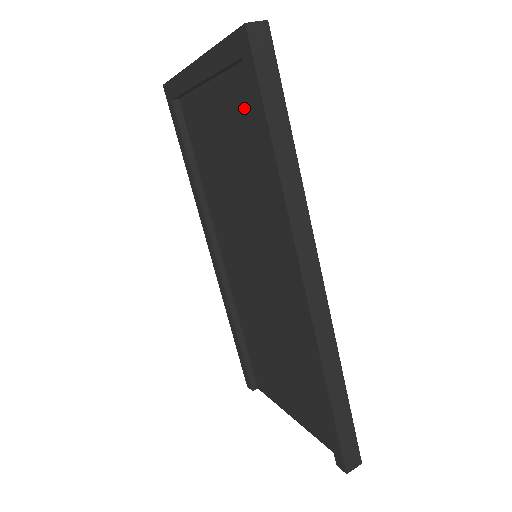
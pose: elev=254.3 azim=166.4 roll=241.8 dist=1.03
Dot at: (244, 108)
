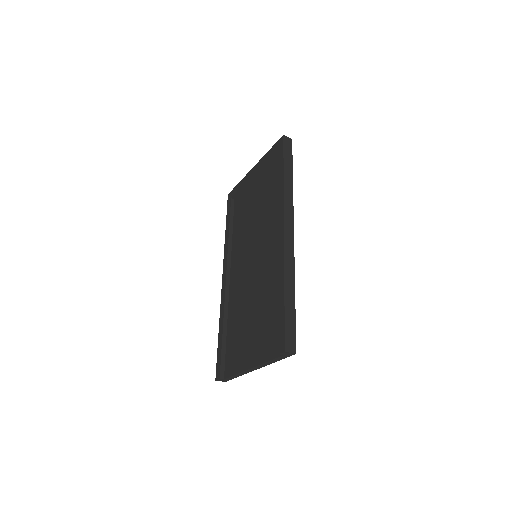
Dot at: (273, 174)
